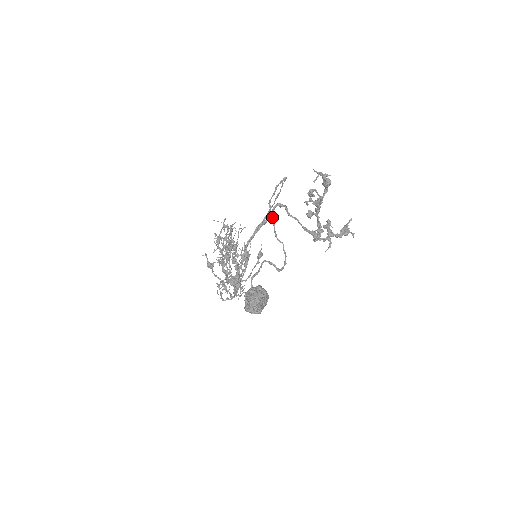
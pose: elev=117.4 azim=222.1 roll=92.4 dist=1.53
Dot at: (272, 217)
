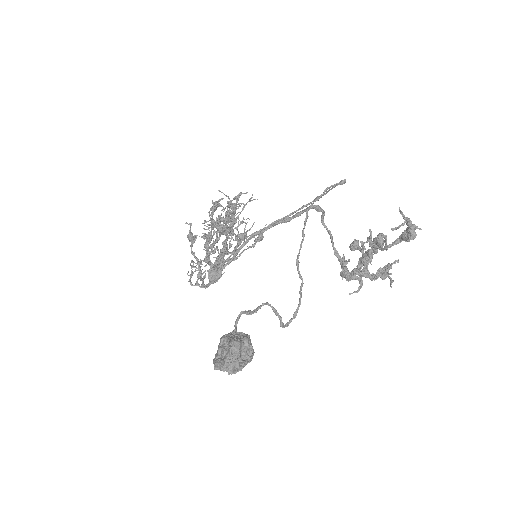
Dot at: (303, 234)
